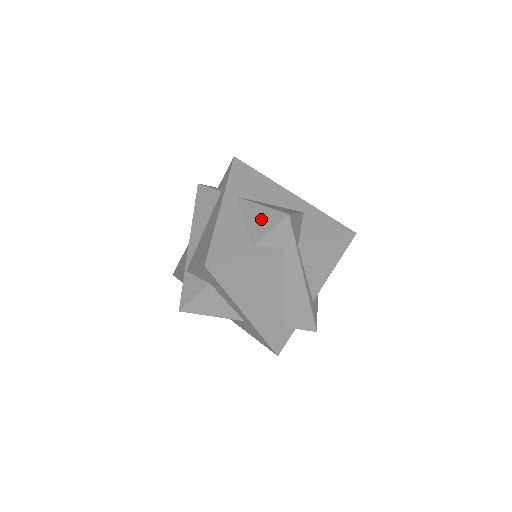
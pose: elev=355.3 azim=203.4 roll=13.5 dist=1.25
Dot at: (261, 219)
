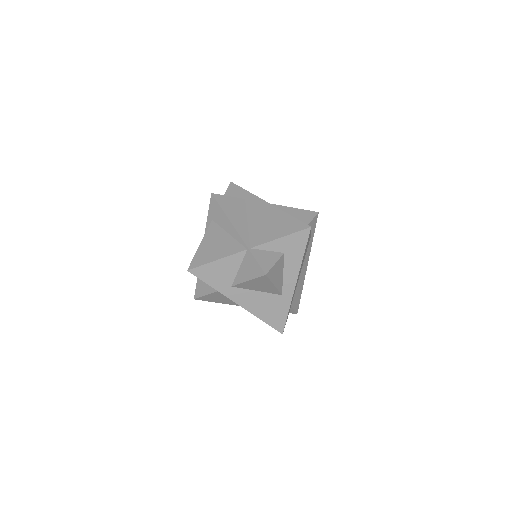
Dot at: (299, 214)
